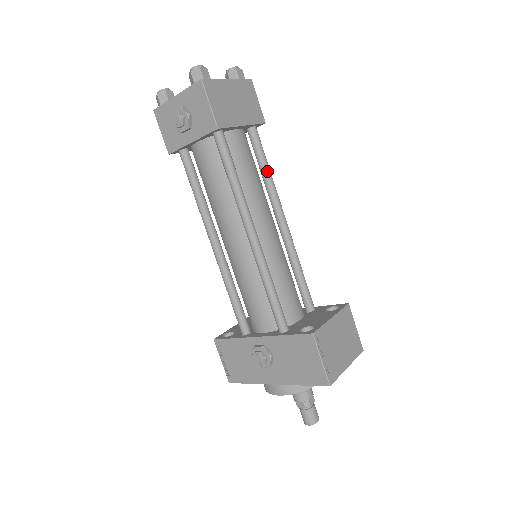
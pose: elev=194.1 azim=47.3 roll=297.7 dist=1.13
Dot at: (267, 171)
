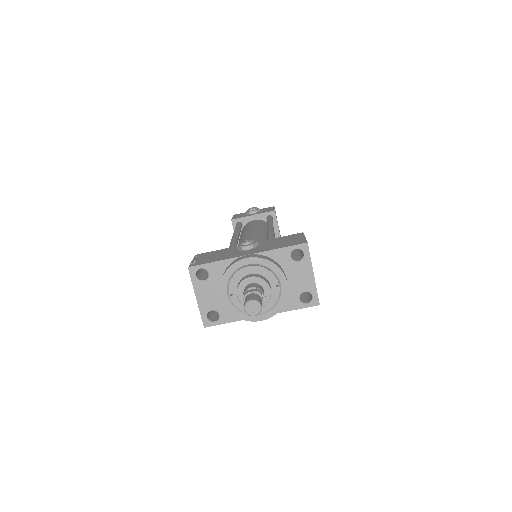
Dot at: occluded
